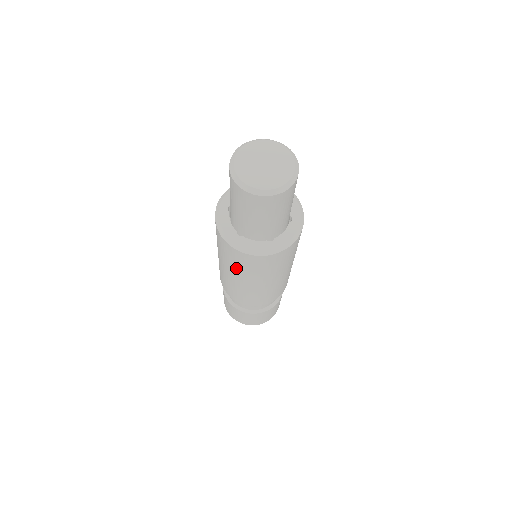
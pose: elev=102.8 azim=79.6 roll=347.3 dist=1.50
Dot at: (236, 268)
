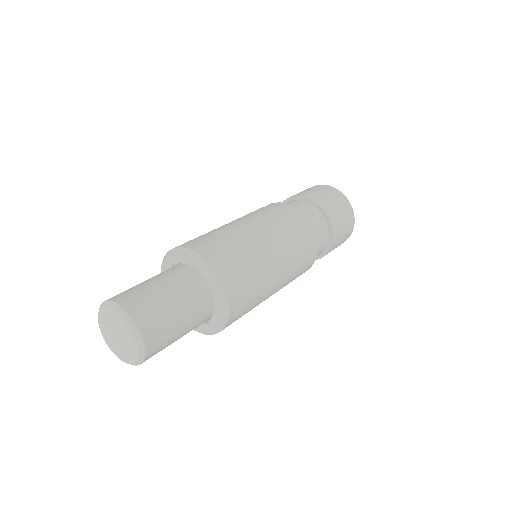
Dot at: occluded
